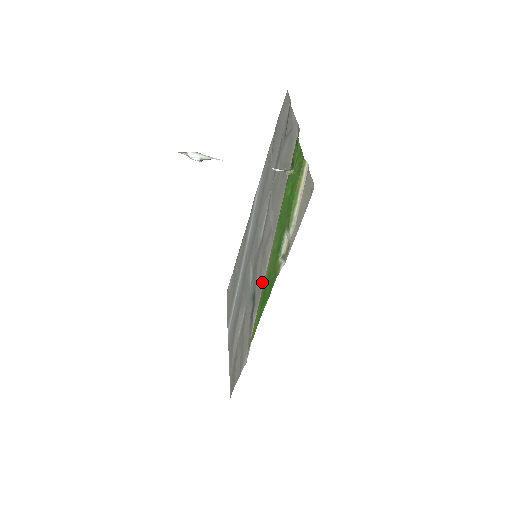
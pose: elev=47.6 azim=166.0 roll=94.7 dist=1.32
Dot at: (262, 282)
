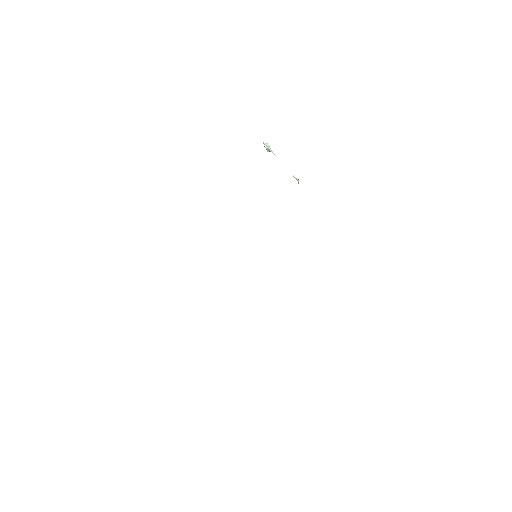
Dot at: occluded
